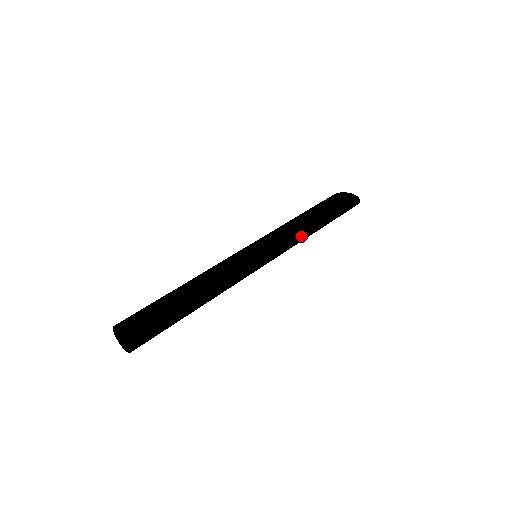
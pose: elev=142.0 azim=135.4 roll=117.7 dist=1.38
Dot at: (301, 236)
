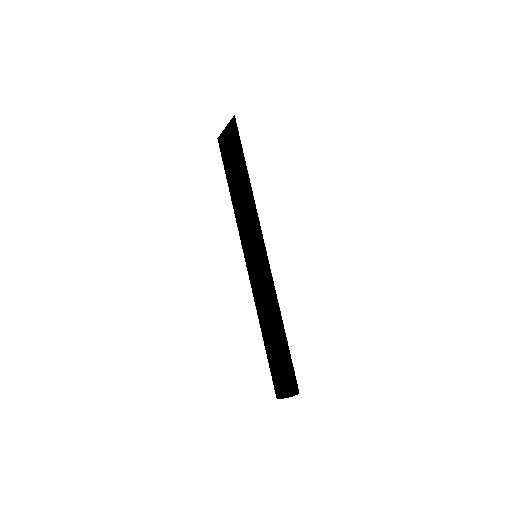
Dot at: (255, 205)
